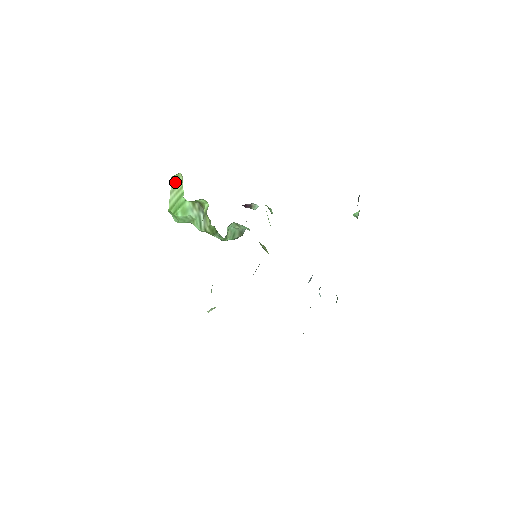
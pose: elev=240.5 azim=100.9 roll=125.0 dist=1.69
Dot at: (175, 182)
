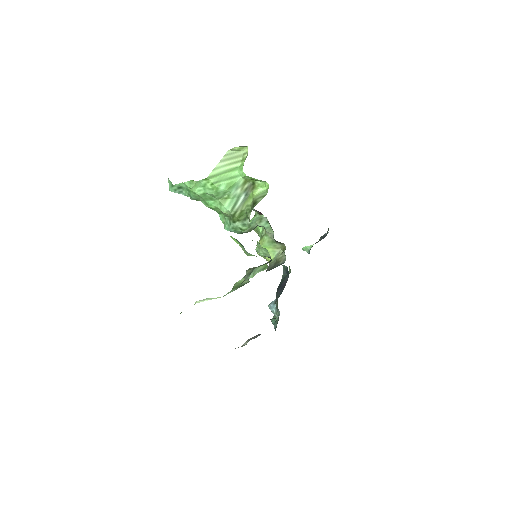
Dot at: (233, 153)
